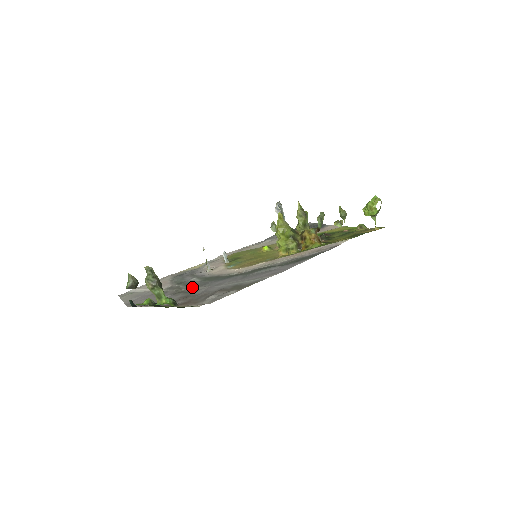
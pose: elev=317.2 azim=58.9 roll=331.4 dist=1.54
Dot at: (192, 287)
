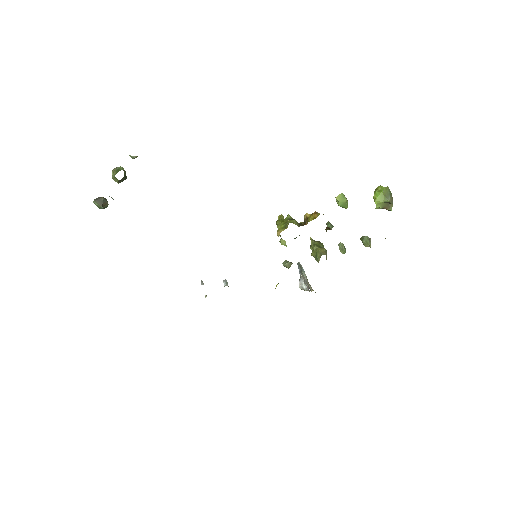
Dot at: occluded
